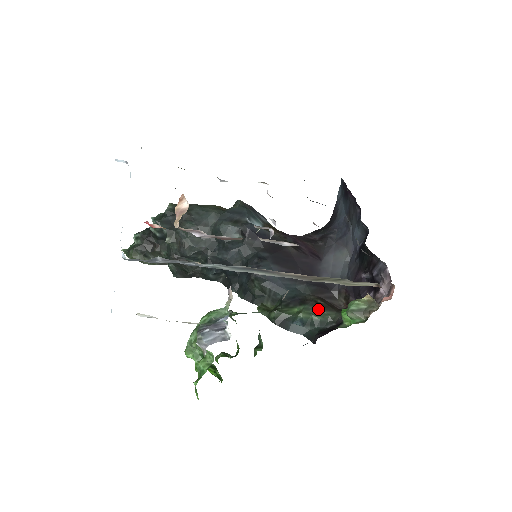
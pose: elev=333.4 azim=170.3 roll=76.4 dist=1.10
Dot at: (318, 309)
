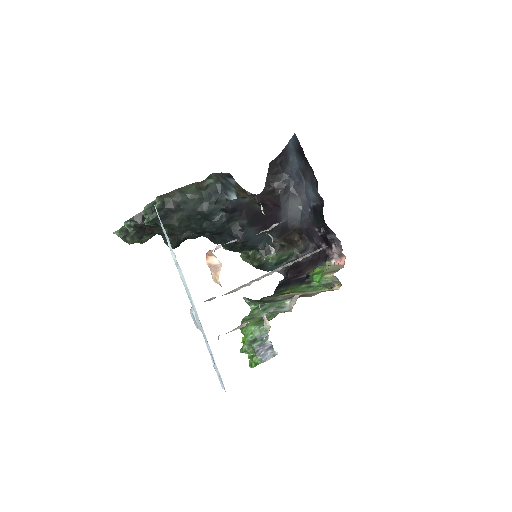
Dot at: (284, 251)
